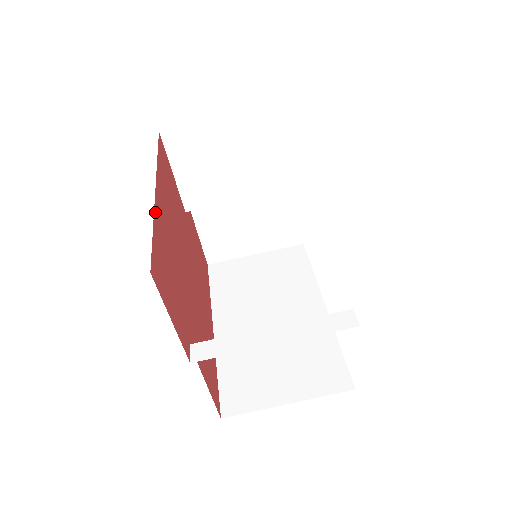
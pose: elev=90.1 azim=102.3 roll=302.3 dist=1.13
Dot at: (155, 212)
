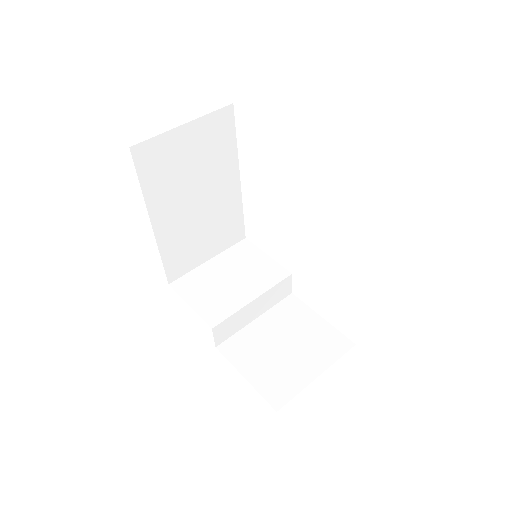
Dot at: (146, 205)
